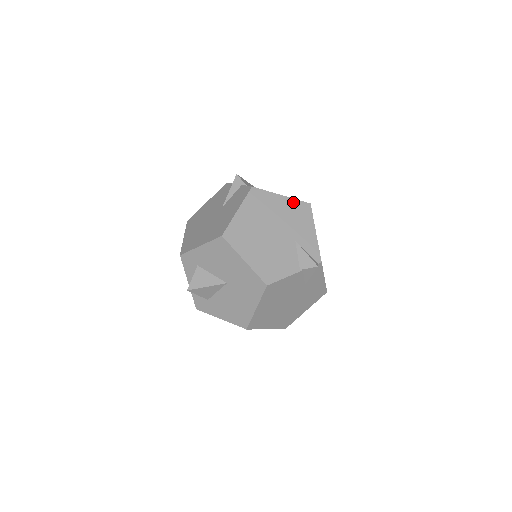
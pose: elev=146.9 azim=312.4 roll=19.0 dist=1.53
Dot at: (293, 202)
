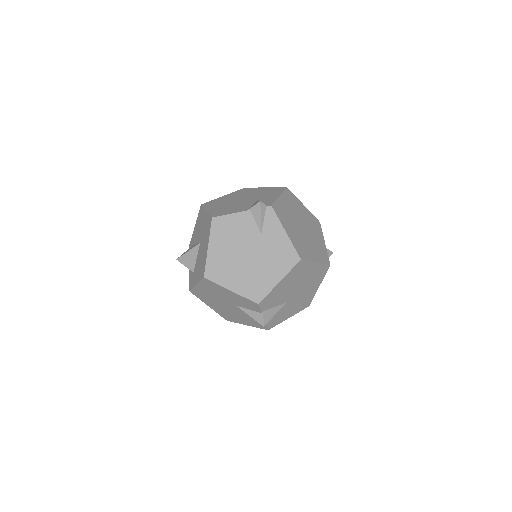
Dot at: (272, 188)
